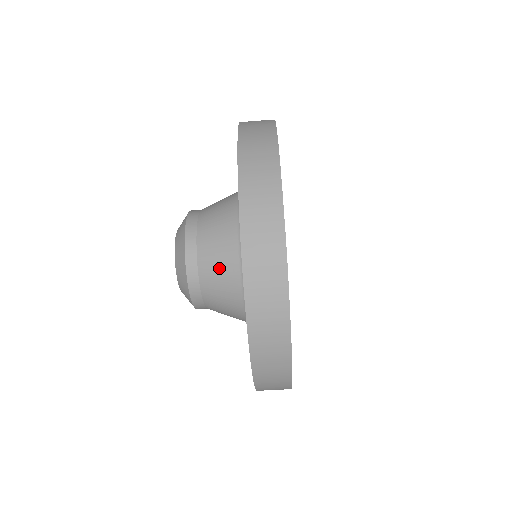
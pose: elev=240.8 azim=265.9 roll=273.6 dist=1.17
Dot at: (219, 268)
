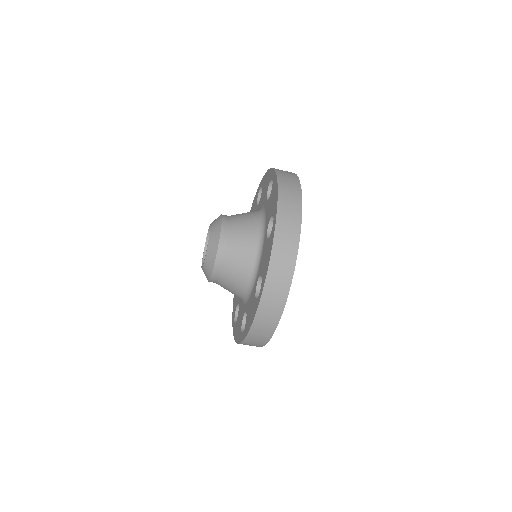
Dot at: (233, 284)
